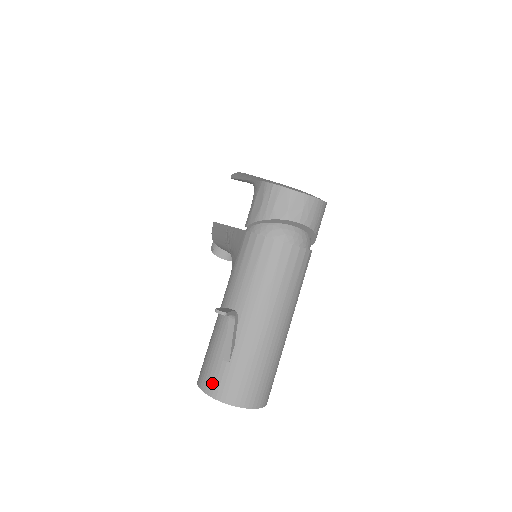
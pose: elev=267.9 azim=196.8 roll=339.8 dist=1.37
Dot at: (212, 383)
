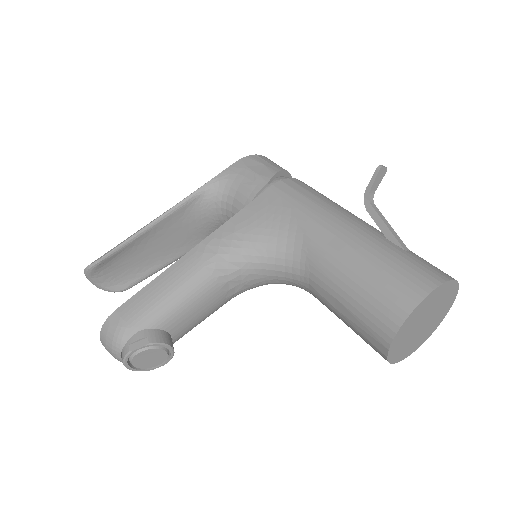
Dot at: (432, 270)
